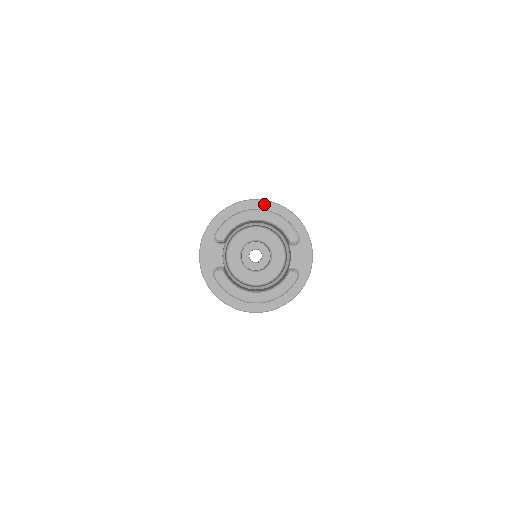
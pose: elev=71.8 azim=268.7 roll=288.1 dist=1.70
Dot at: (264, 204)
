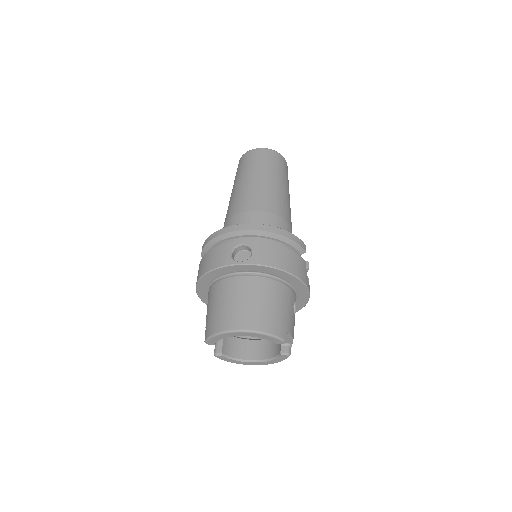
Dot at: (249, 267)
